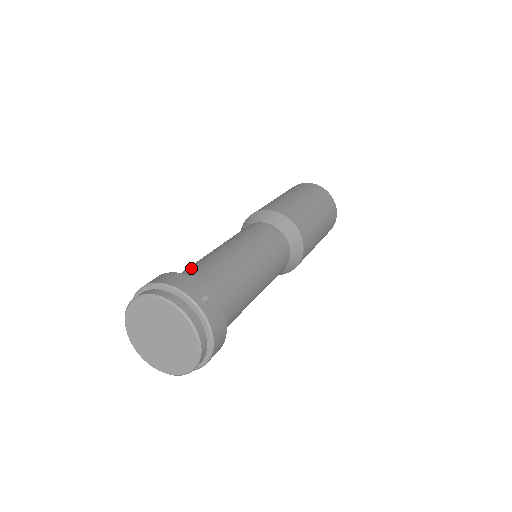
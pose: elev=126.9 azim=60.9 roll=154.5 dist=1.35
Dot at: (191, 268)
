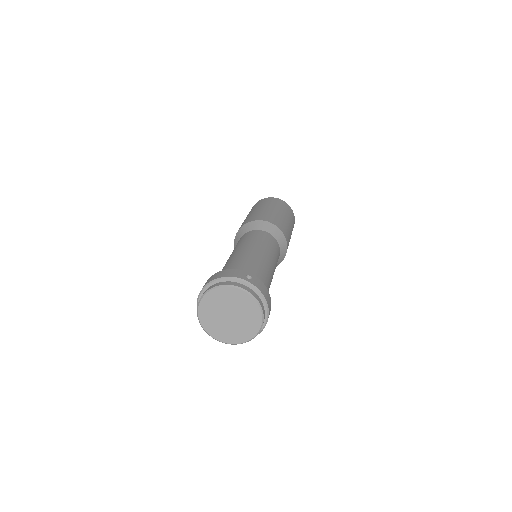
Dot at: occluded
